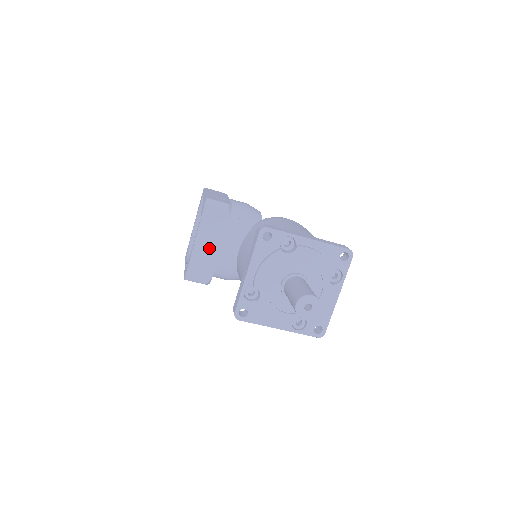
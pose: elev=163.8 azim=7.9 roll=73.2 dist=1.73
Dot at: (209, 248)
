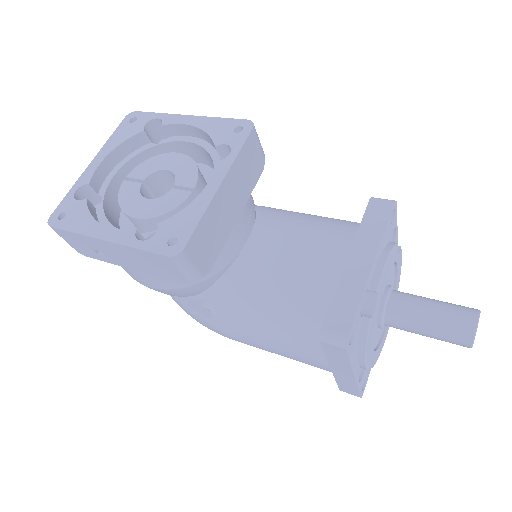
Dot at: (228, 210)
